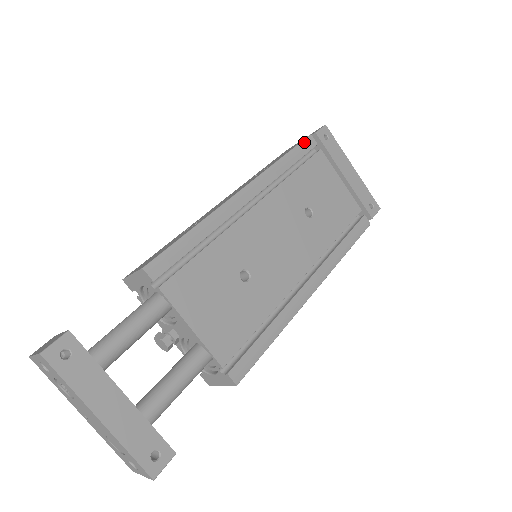
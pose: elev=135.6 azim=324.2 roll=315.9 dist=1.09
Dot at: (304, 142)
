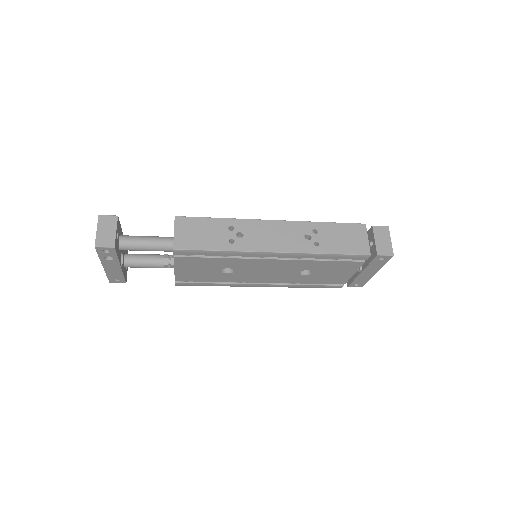
Dot at: occluded
